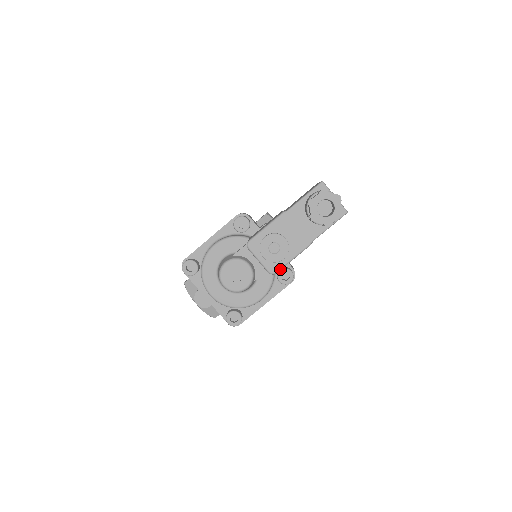
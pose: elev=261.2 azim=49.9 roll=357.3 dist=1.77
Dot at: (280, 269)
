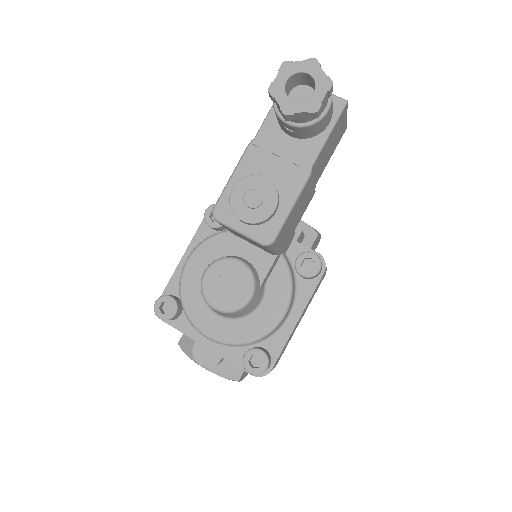
Dot at: (278, 231)
